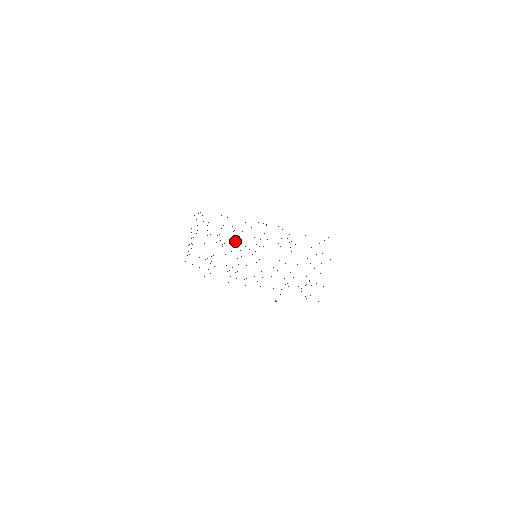
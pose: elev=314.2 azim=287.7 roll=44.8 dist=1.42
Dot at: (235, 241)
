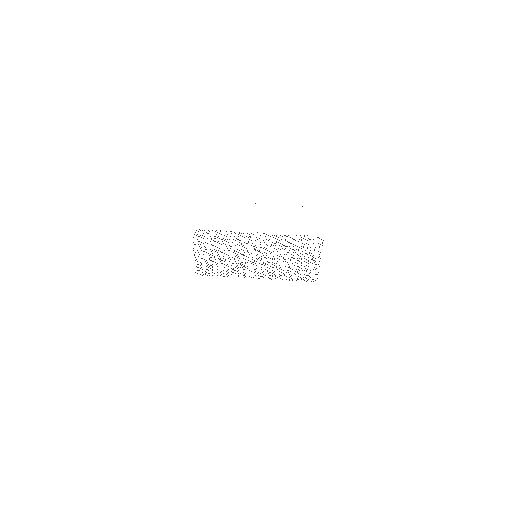
Dot at: occluded
